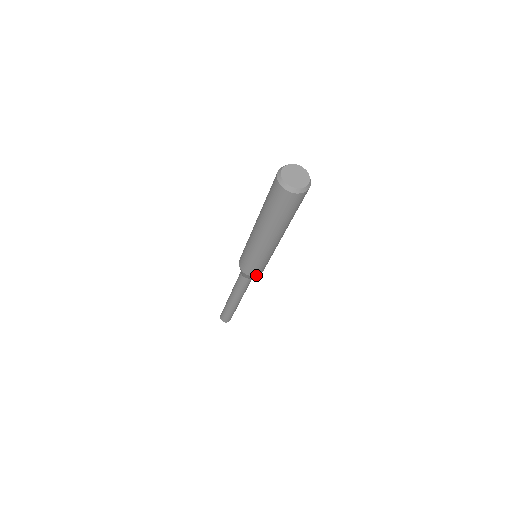
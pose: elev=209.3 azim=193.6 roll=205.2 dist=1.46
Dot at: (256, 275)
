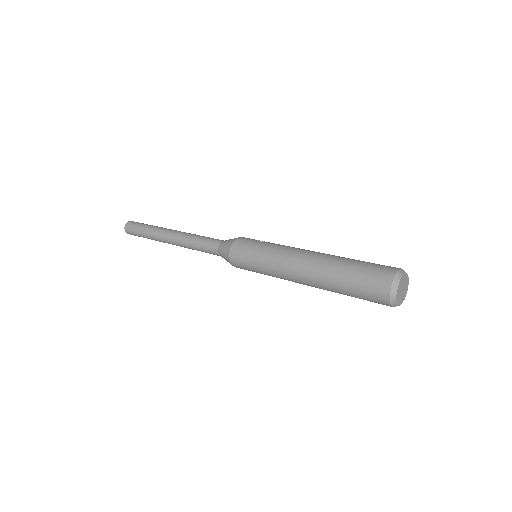
Dot at: occluded
